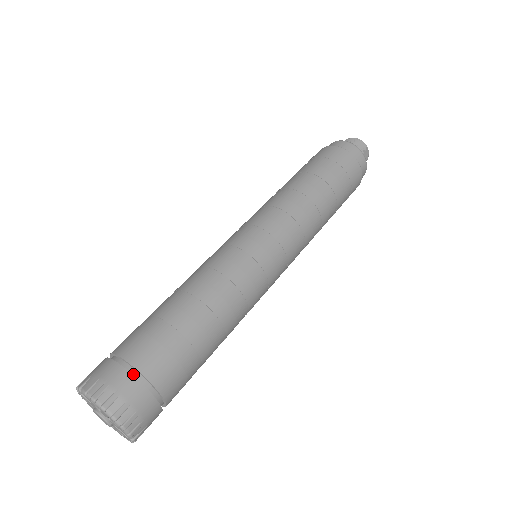
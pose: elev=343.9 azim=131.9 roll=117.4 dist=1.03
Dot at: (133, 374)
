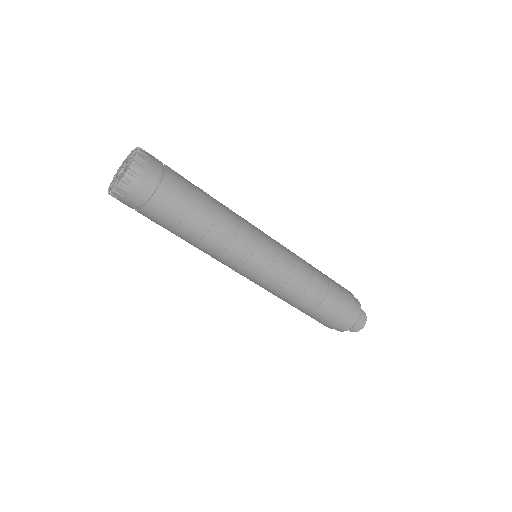
Dot at: (162, 167)
